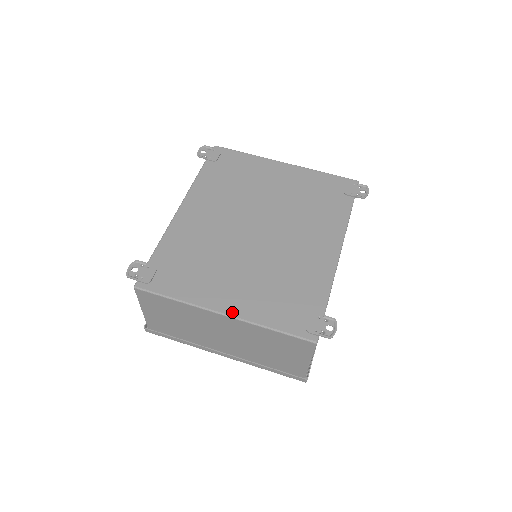
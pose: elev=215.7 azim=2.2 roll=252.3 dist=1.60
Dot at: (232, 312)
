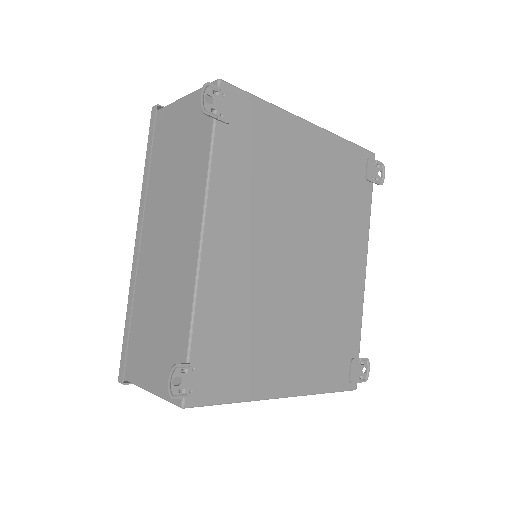
Dot at: (293, 391)
